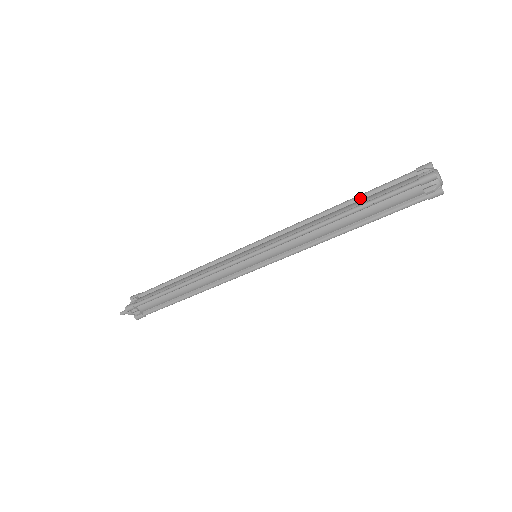
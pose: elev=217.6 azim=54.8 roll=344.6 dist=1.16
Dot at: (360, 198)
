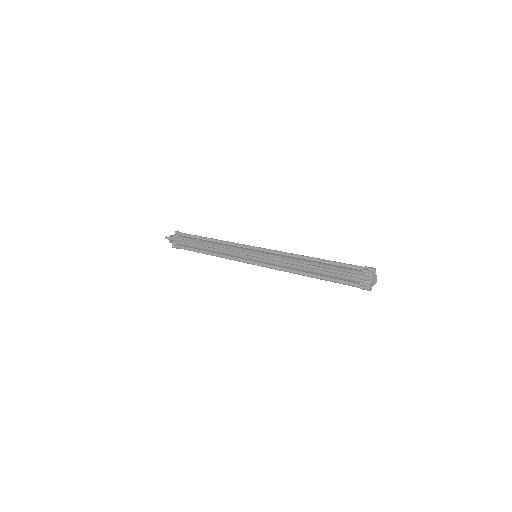
Dot at: (328, 262)
